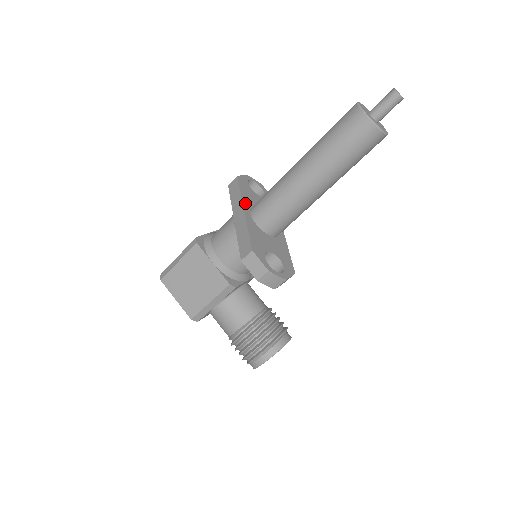
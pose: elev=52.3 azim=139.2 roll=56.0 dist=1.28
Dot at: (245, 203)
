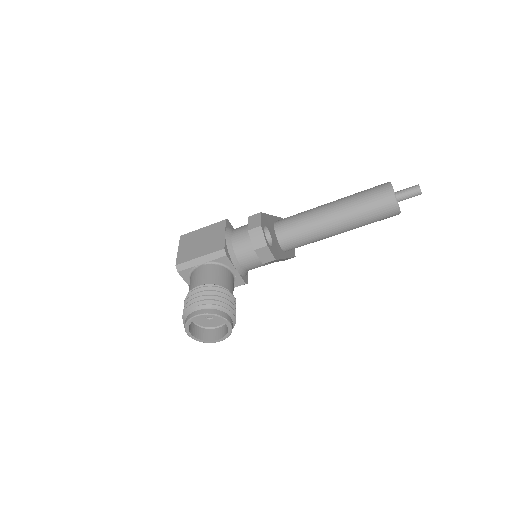
Dot at: (276, 219)
